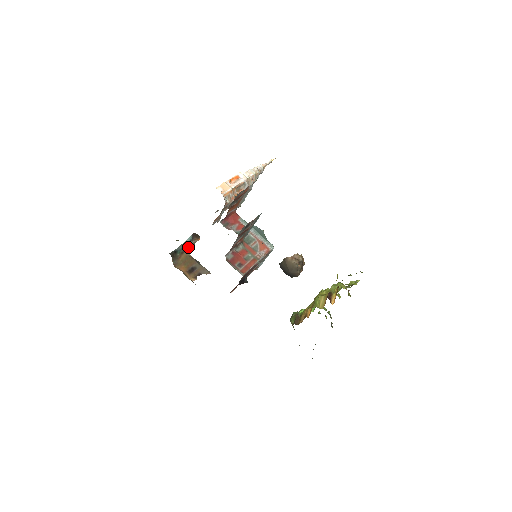
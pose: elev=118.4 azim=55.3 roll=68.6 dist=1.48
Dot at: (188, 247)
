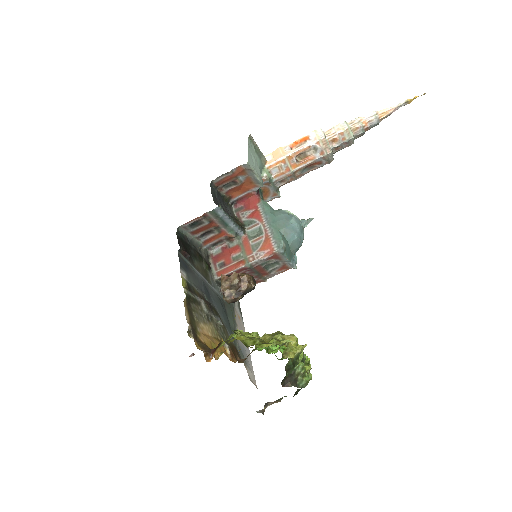
Dot at: occluded
